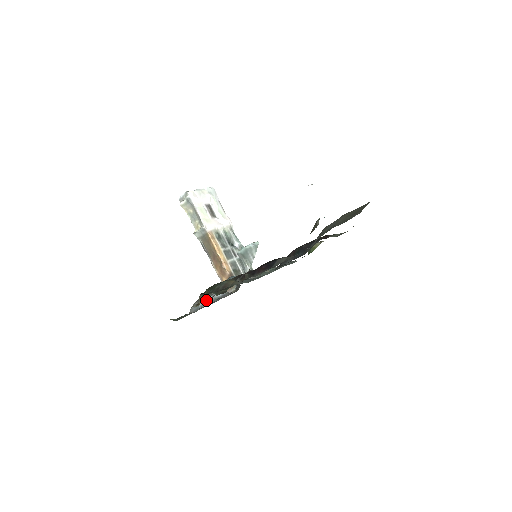
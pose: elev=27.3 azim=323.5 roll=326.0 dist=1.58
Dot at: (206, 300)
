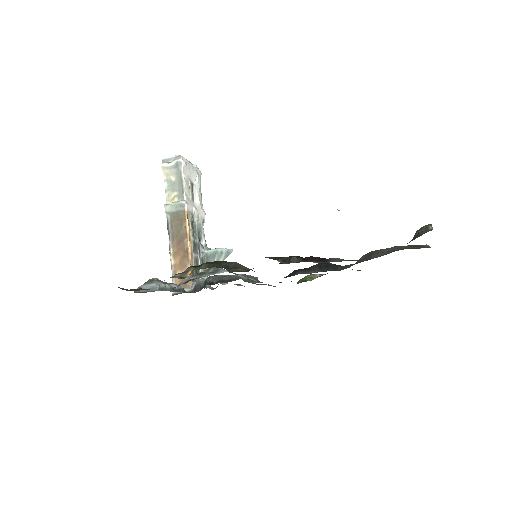
Dot at: (164, 284)
